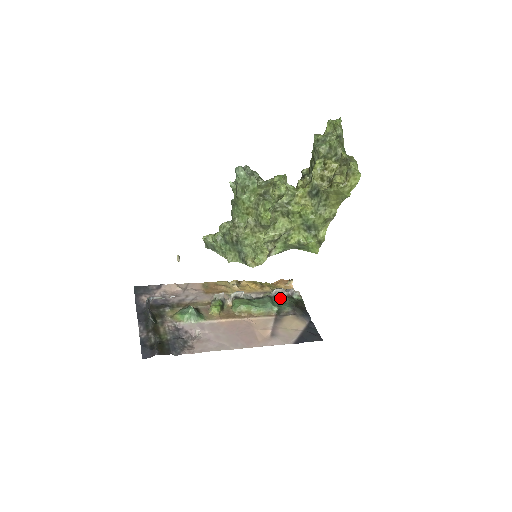
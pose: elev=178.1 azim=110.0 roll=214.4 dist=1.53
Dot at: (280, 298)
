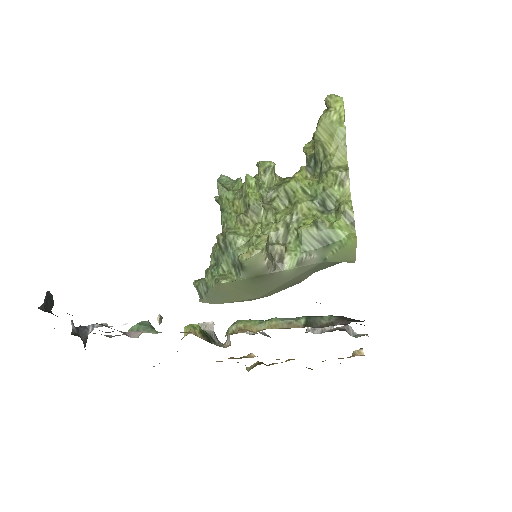
Dot at: occluded
